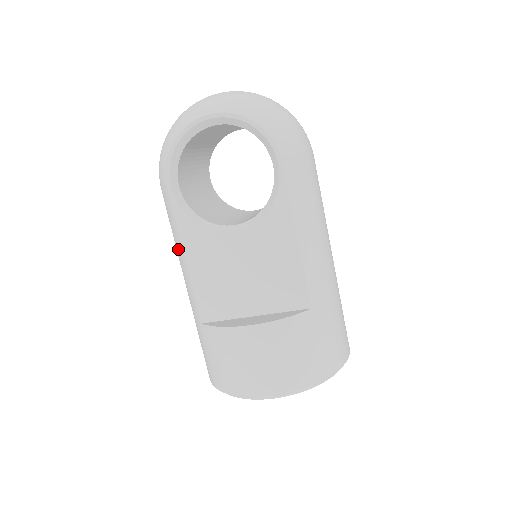
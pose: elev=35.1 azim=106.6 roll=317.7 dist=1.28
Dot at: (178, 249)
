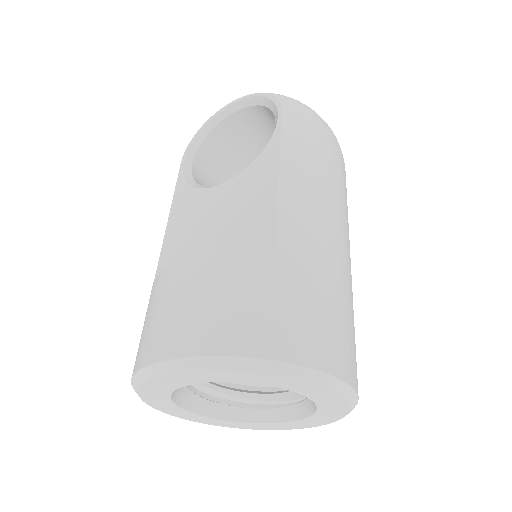
Dot at: occluded
